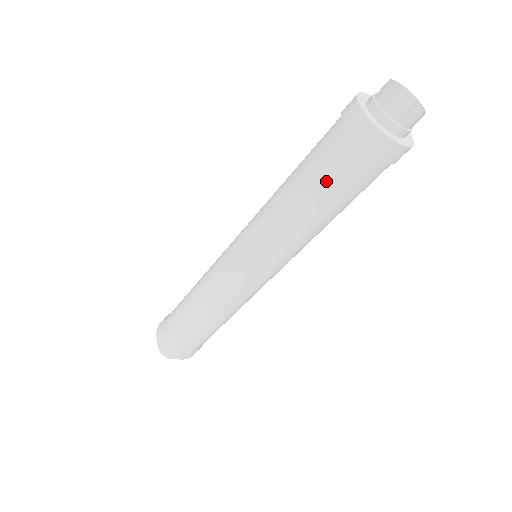
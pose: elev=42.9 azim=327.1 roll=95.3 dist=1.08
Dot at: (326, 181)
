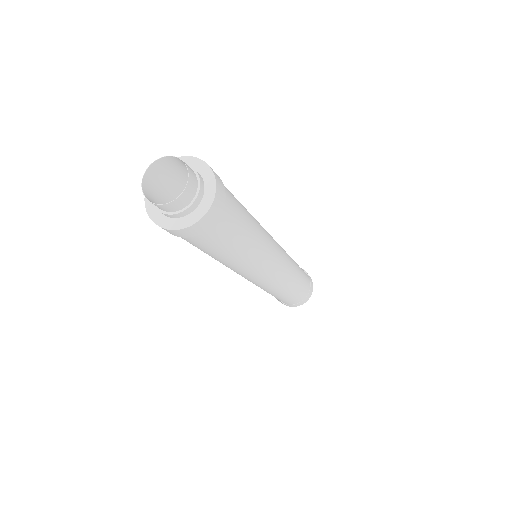
Dot at: occluded
